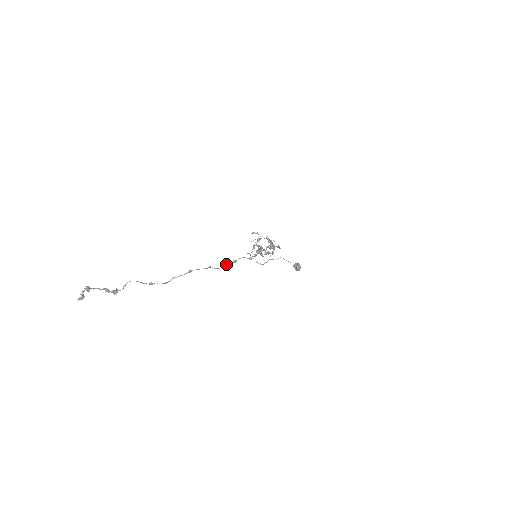
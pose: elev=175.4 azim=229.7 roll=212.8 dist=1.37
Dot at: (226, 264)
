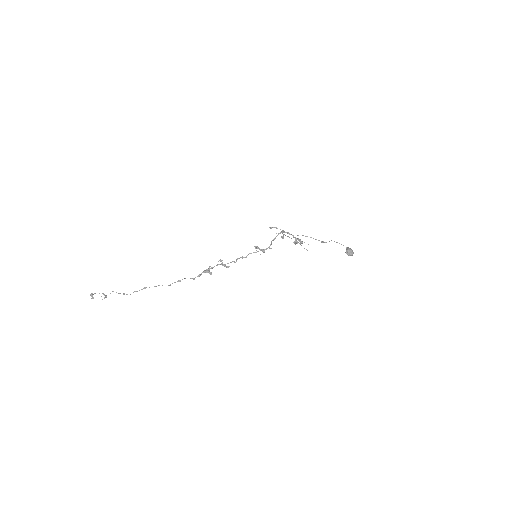
Dot at: (172, 283)
